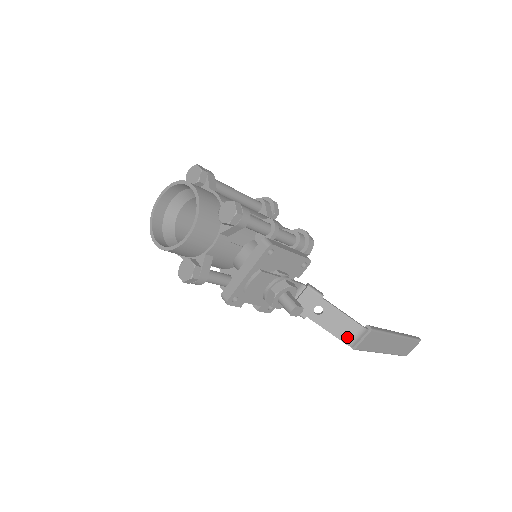
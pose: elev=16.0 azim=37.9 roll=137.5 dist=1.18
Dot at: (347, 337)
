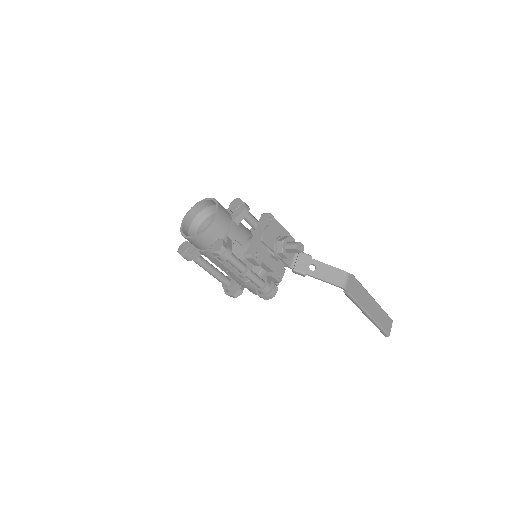
Dot at: (339, 282)
